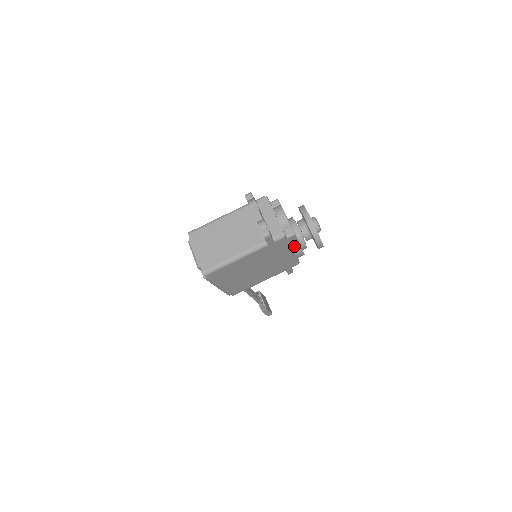
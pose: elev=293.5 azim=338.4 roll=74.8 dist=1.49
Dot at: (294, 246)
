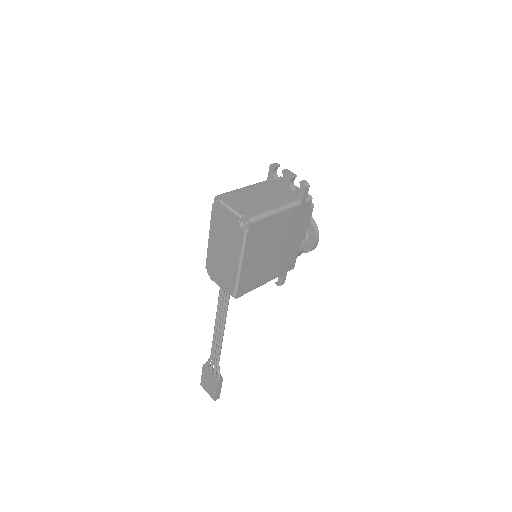
Dot at: (304, 229)
